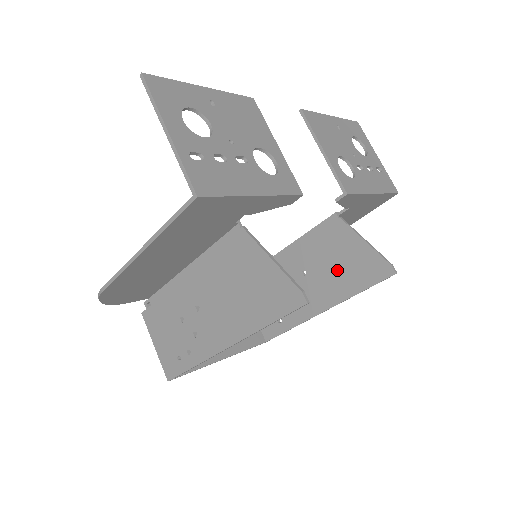
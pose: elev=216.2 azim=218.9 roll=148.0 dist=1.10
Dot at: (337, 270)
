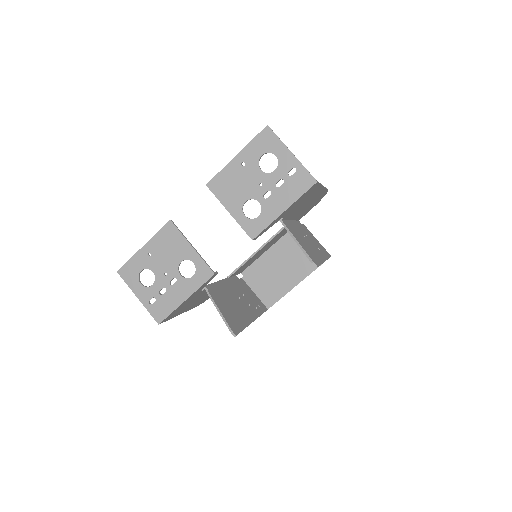
Dot at: occluded
